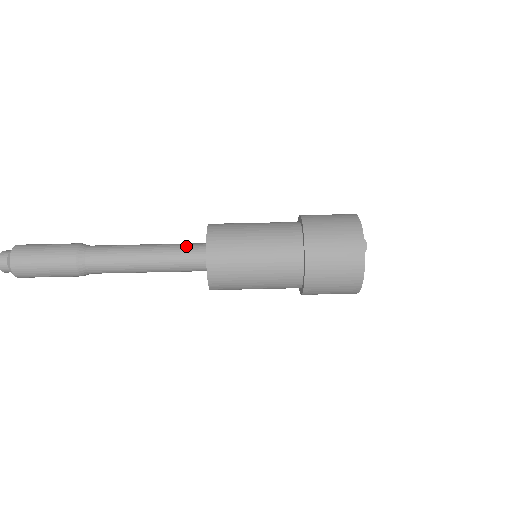
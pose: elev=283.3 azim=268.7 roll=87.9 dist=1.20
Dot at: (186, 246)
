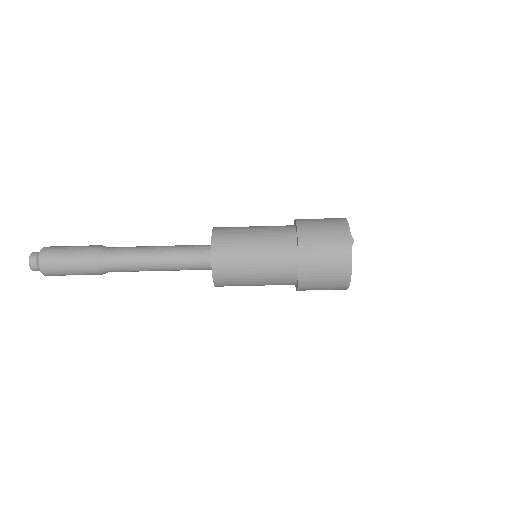
Dot at: (194, 246)
